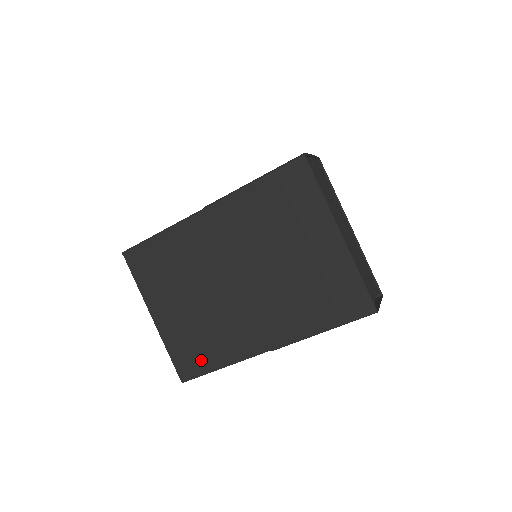
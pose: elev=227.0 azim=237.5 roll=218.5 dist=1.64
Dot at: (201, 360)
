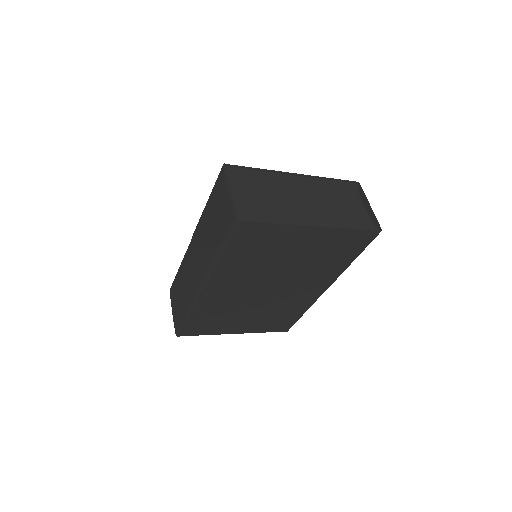
Dot at: (288, 320)
